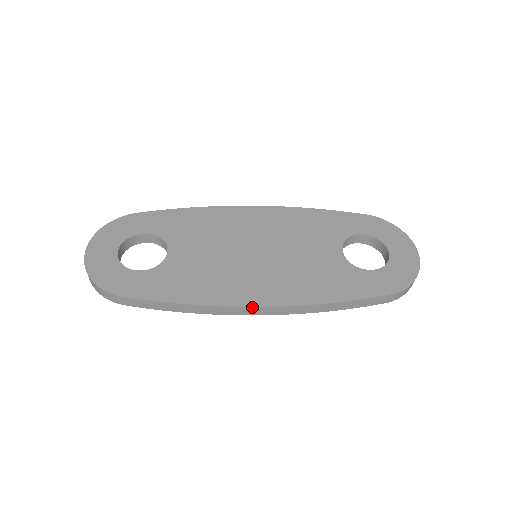
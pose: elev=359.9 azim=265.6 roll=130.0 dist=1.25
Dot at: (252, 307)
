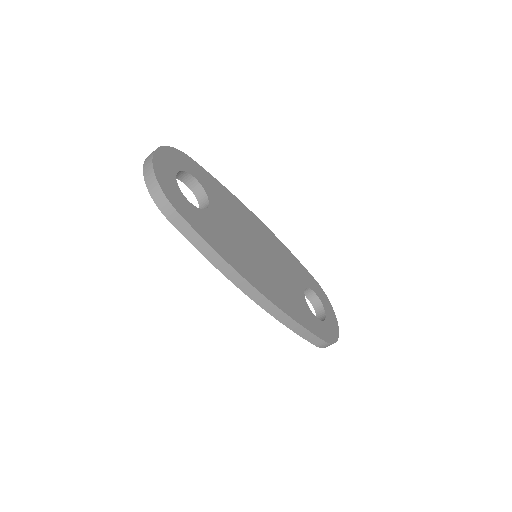
Dot at: (256, 289)
